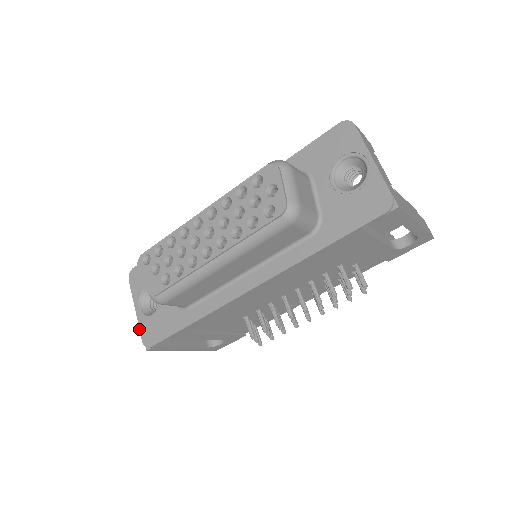
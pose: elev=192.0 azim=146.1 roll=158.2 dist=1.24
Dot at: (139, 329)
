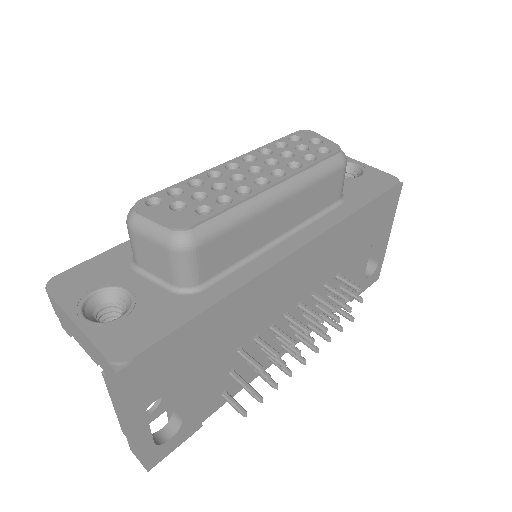
Dot at: (92, 343)
